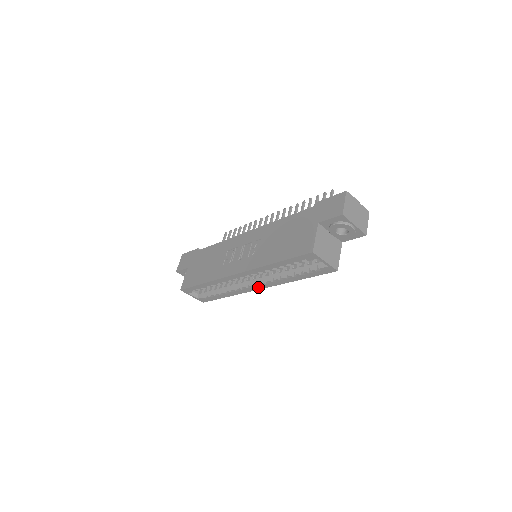
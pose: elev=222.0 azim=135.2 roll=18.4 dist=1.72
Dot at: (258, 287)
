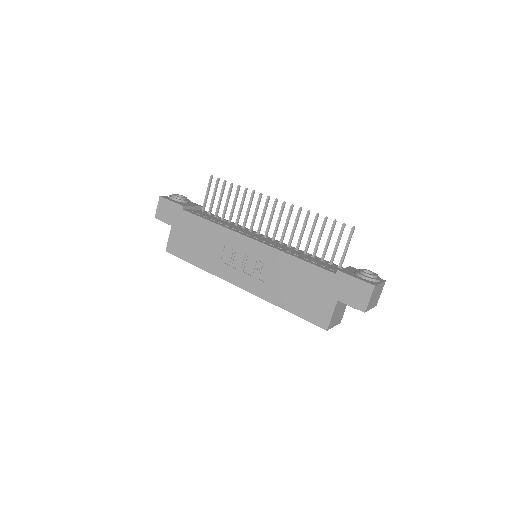
Dot at: occluded
